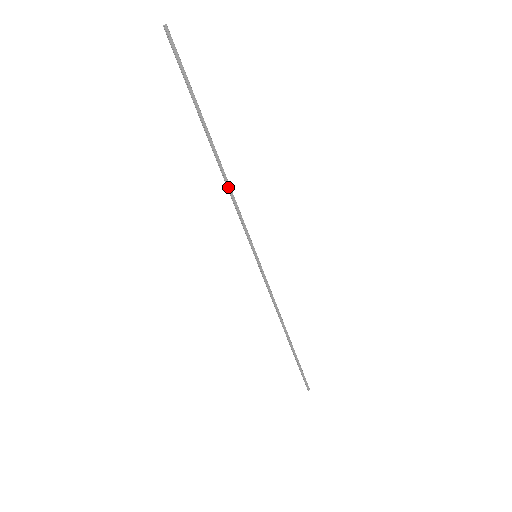
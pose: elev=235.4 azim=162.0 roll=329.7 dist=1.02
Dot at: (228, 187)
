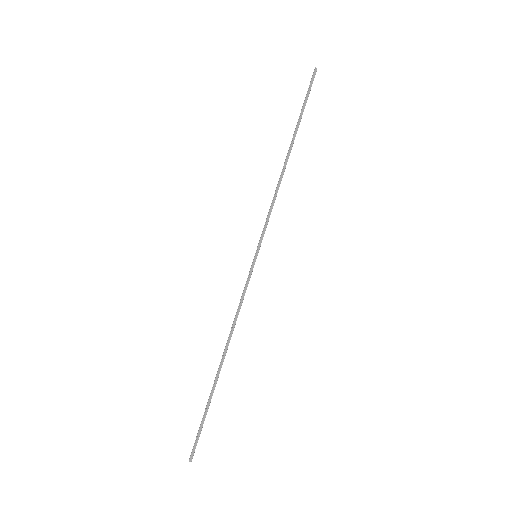
Dot at: (278, 185)
